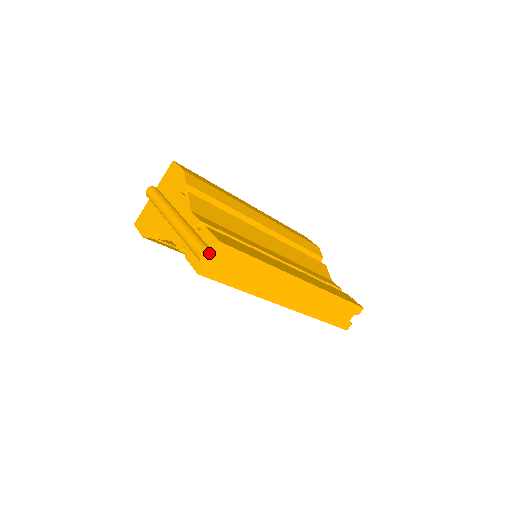
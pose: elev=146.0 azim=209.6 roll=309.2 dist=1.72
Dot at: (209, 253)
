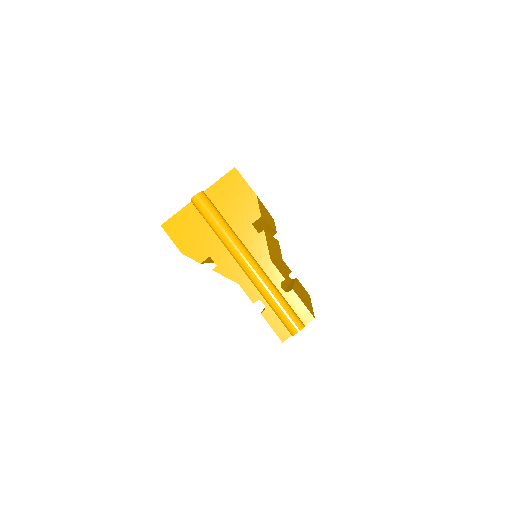
Dot at: (302, 328)
